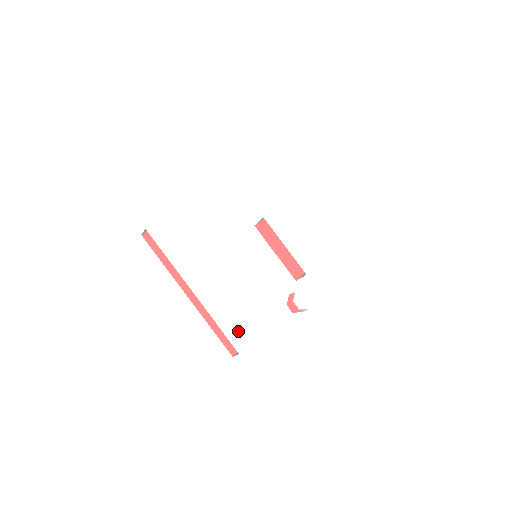
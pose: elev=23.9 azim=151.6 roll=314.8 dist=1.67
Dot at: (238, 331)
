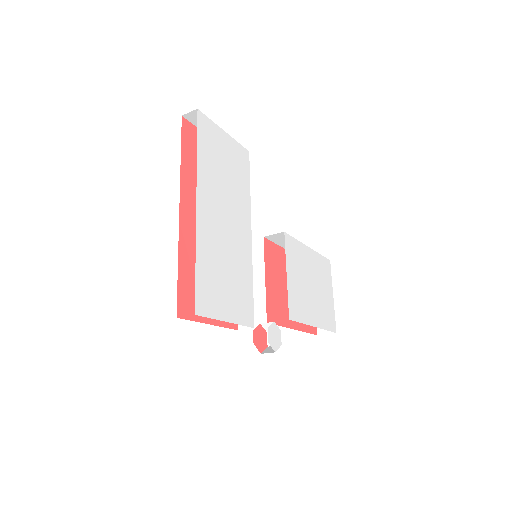
Dot at: (209, 291)
